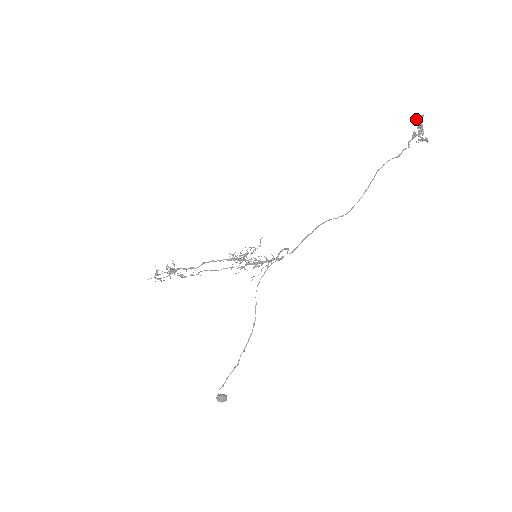
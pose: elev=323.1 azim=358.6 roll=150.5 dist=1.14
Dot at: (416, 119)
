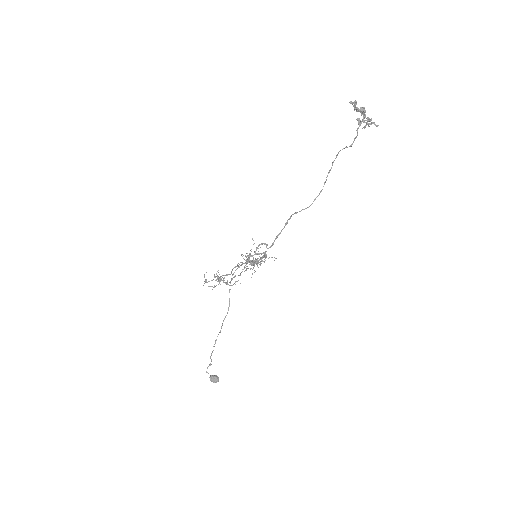
Dot at: (355, 106)
